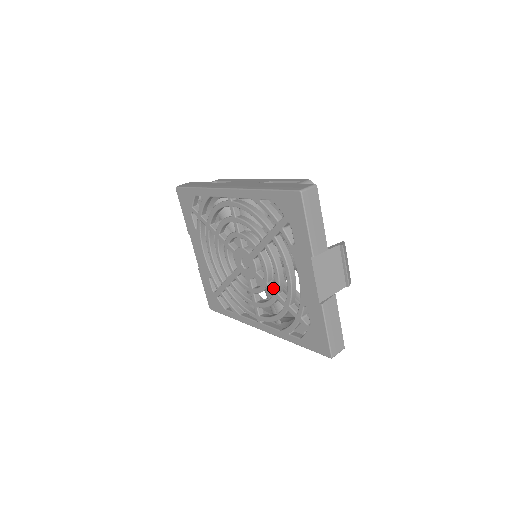
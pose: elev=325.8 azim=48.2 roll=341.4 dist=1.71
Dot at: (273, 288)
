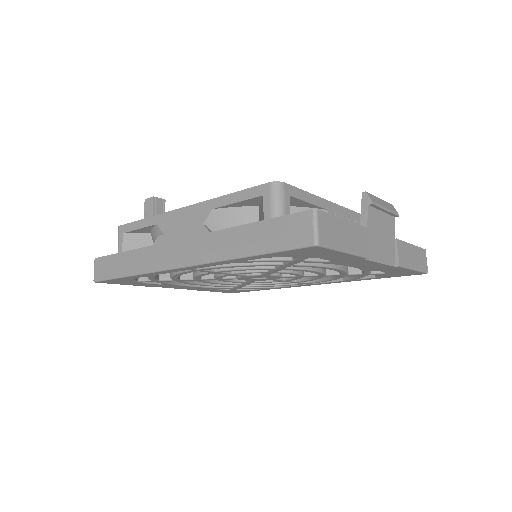
Dot at: (314, 274)
